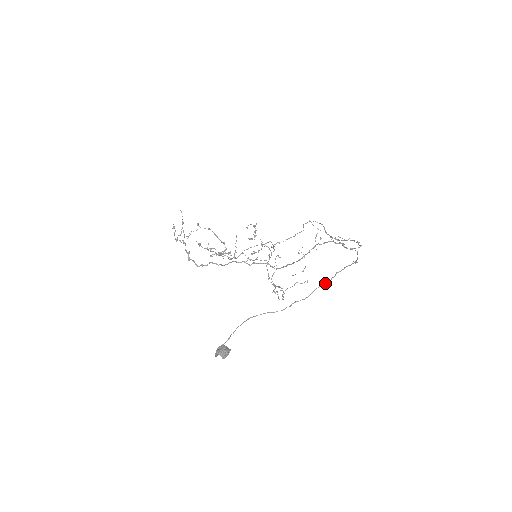
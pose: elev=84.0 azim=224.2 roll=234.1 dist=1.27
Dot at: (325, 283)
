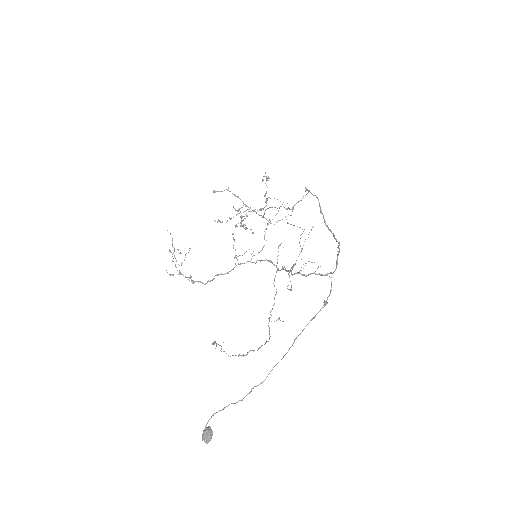
Dot at: (281, 359)
